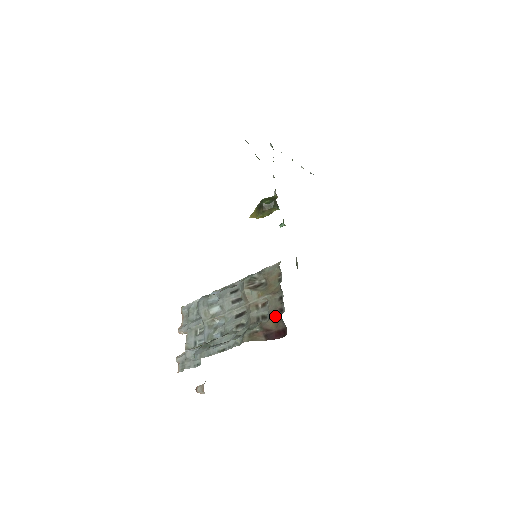
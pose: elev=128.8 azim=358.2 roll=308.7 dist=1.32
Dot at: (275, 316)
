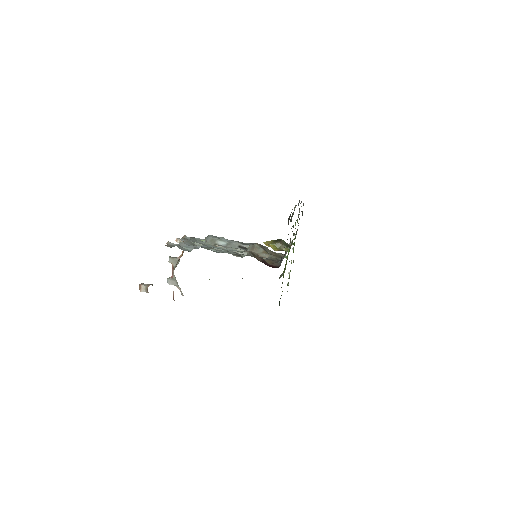
Dot at: (273, 260)
